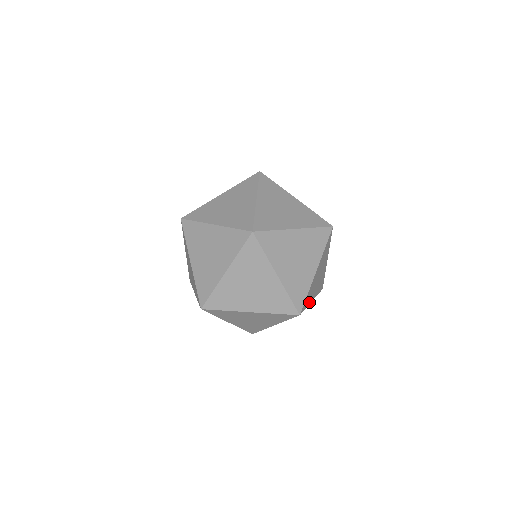
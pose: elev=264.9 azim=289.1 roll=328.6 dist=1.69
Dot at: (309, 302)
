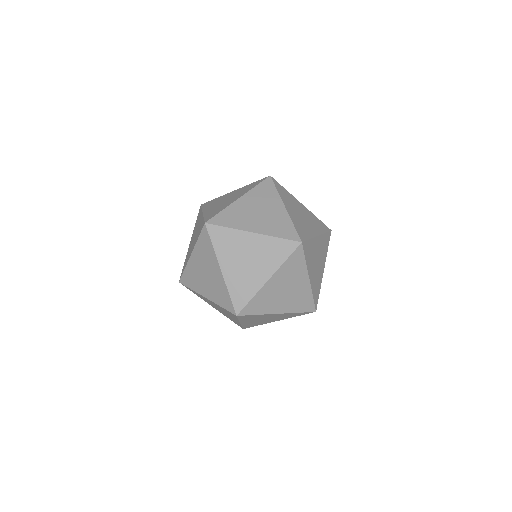
Dot at: (320, 282)
